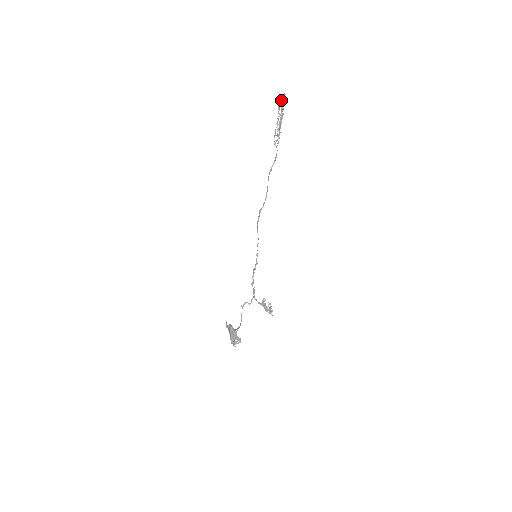
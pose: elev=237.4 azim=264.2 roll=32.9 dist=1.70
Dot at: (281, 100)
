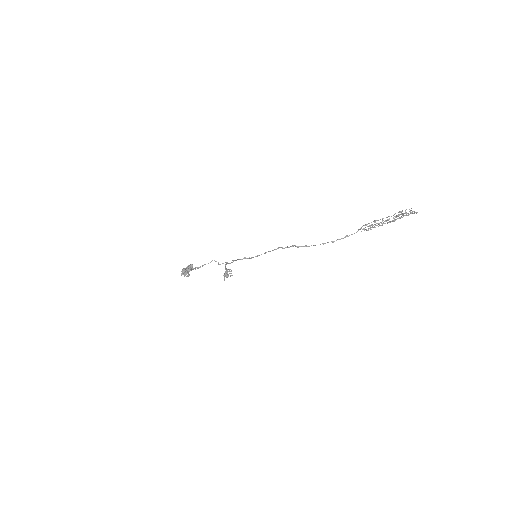
Dot at: (409, 211)
